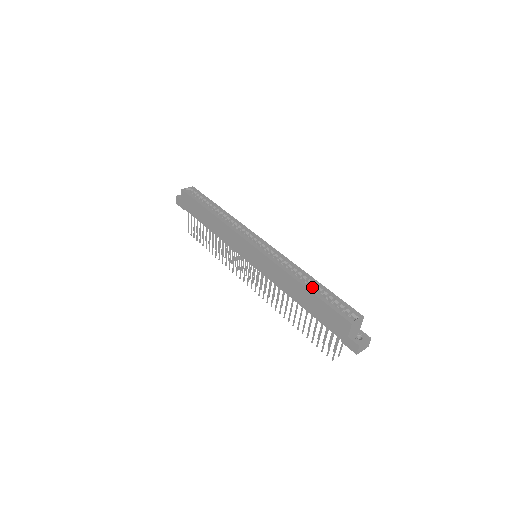
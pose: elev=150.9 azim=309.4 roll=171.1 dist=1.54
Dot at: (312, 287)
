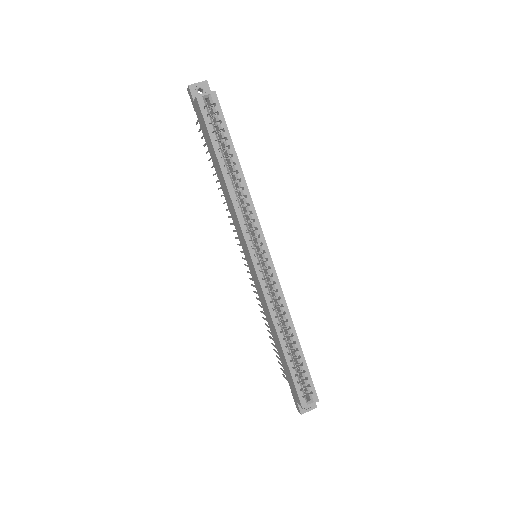
Dot at: (291, 344)
